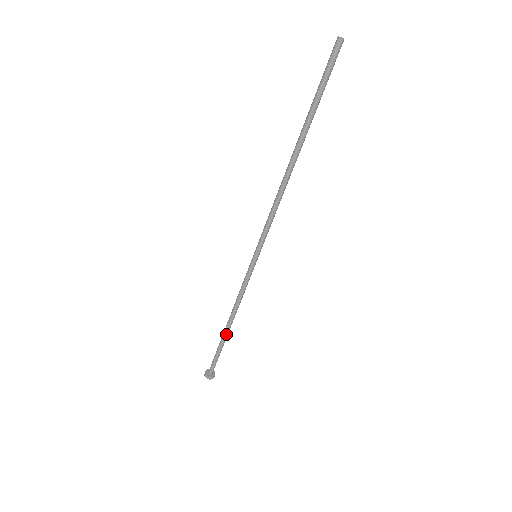
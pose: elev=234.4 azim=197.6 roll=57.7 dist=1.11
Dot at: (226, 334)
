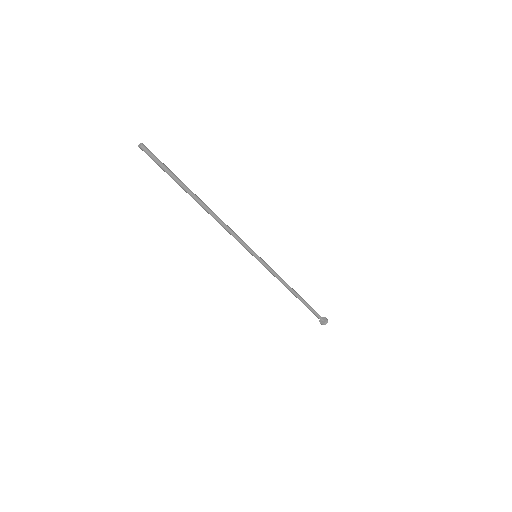
Dot at: (299, 299)
